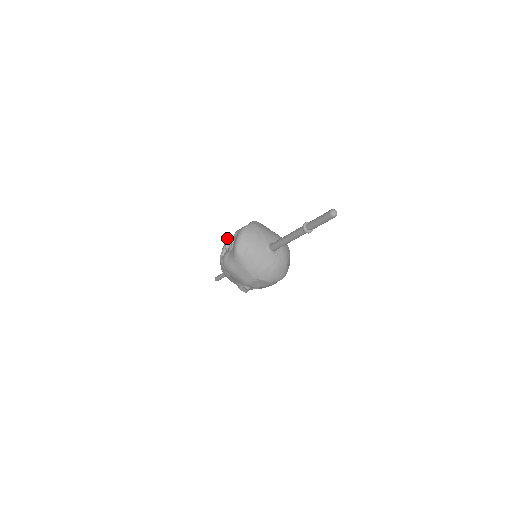
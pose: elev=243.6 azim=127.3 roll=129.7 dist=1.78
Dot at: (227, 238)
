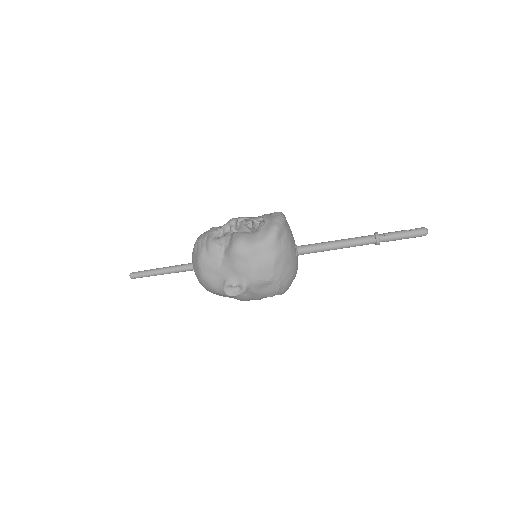
Dot at: occluded
